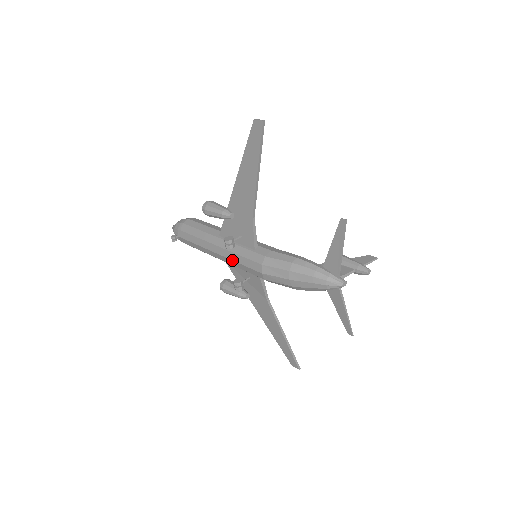
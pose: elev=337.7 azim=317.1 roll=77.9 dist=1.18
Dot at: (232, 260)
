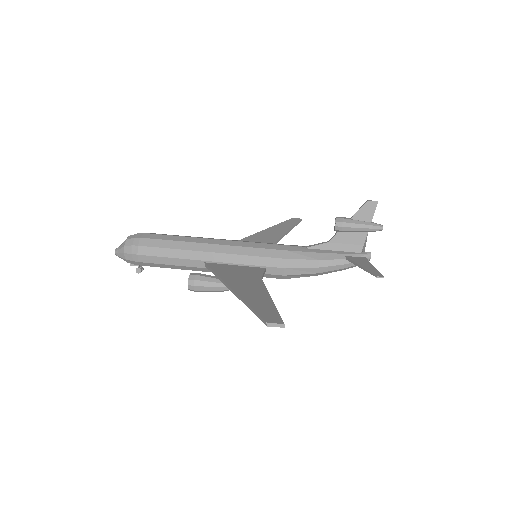
Dot at: occluded
